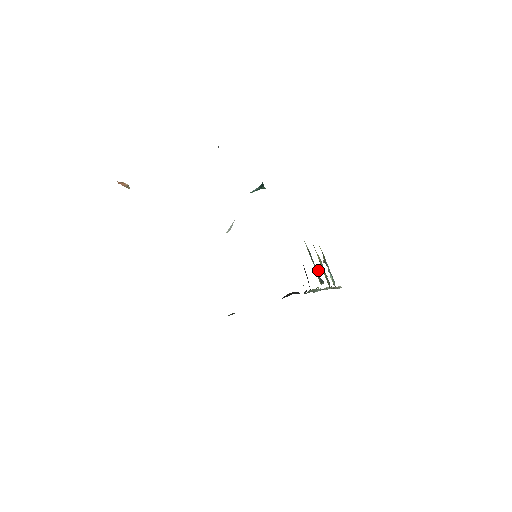
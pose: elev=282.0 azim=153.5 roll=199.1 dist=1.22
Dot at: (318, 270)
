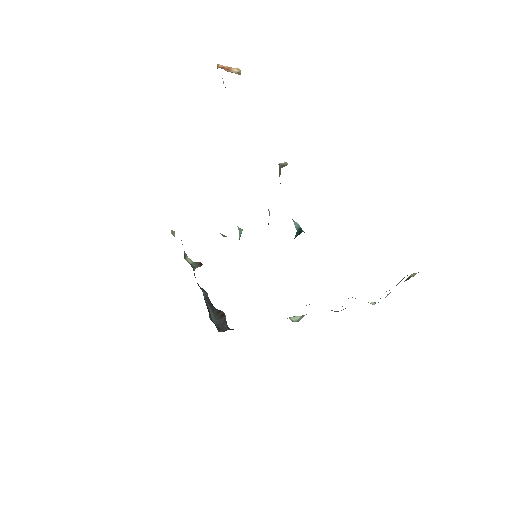
Dot at: occluded
